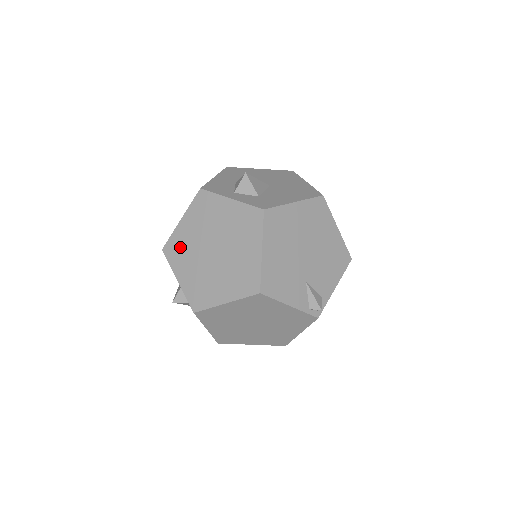
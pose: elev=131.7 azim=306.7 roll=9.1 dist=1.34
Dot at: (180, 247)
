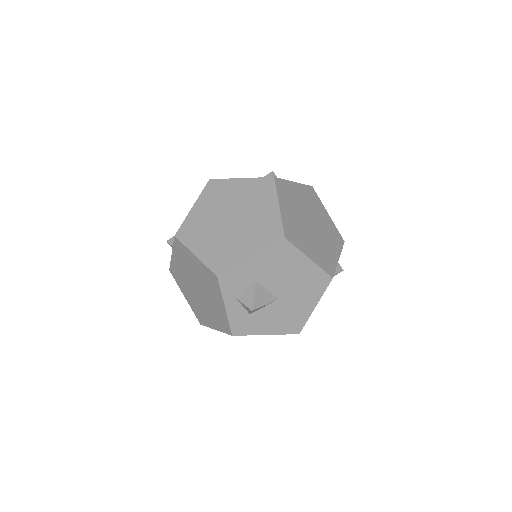
Dot at: (184, 256)
